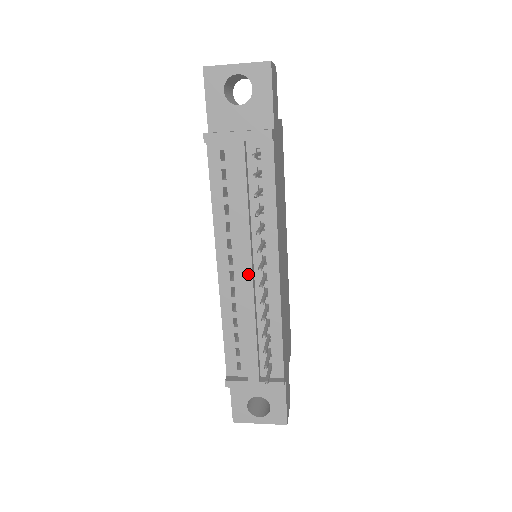
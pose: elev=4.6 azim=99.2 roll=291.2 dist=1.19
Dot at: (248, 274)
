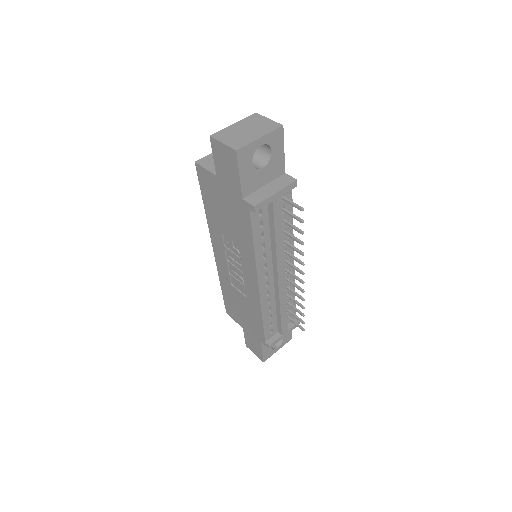
Dot at: (282, 278)
